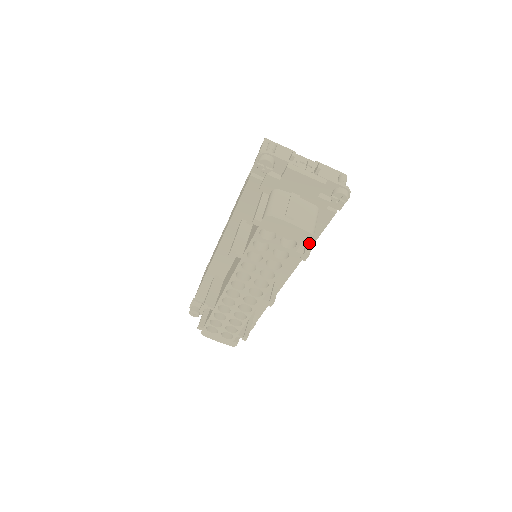
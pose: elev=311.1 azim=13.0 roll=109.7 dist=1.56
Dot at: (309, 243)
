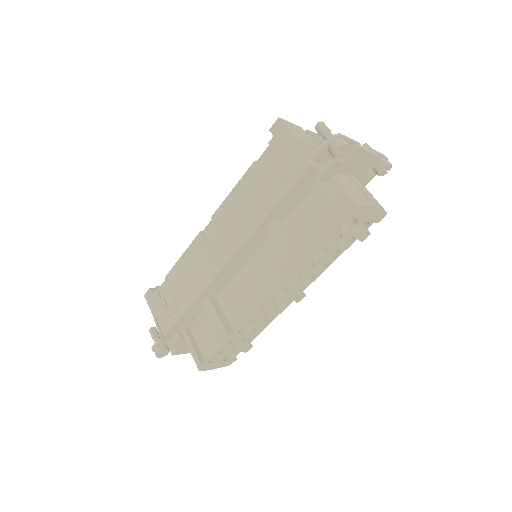
Dot at: (378, 222)
